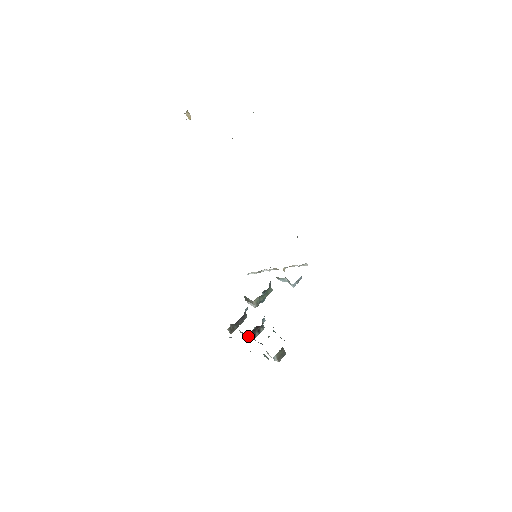
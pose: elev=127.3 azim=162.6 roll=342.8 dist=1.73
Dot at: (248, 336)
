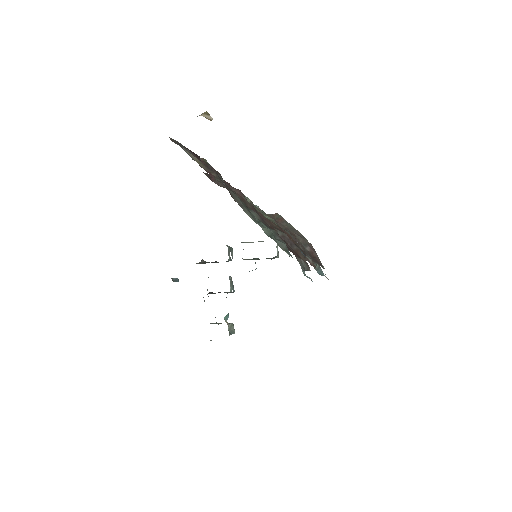
Dot at: occluded
